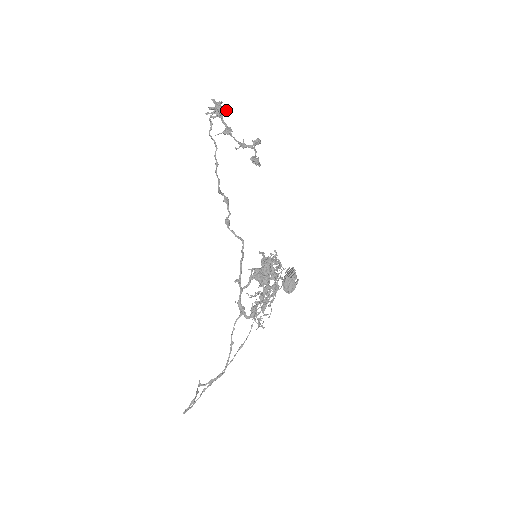
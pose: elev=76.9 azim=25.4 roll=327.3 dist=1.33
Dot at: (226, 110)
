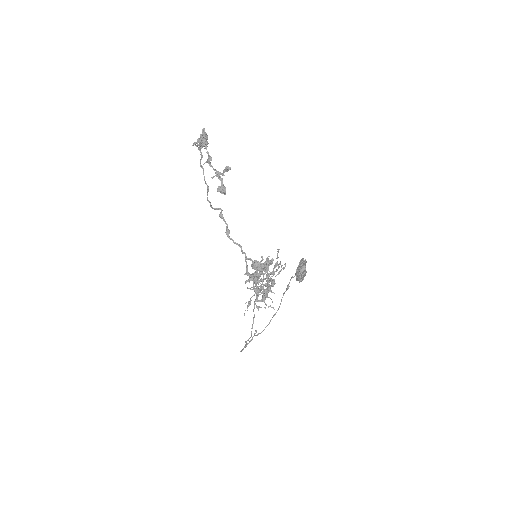
Dot at: (206, 142)
